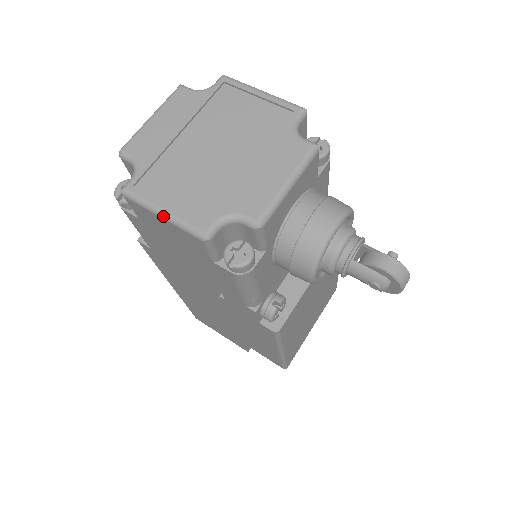
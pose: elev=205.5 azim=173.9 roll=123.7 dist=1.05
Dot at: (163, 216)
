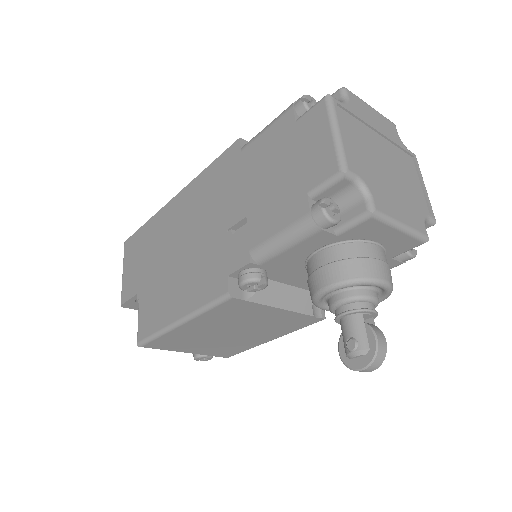
Dot at: (335, 133)
